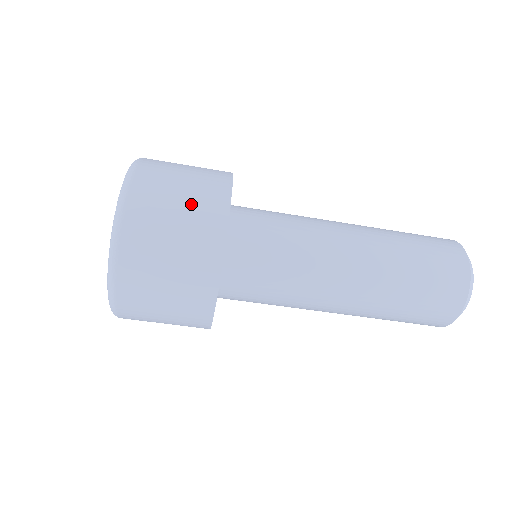
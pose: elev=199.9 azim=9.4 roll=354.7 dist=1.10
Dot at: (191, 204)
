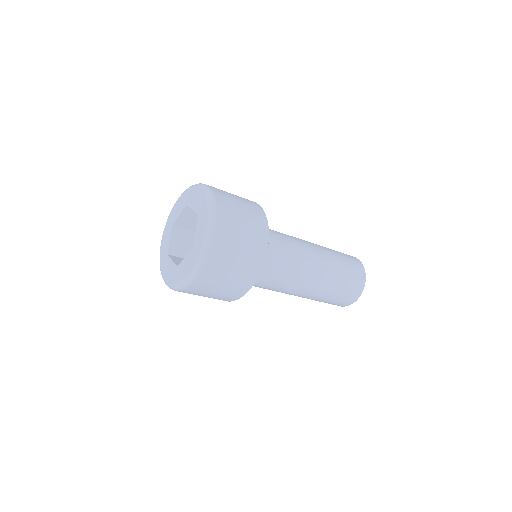
Dot at: (244, 260)
